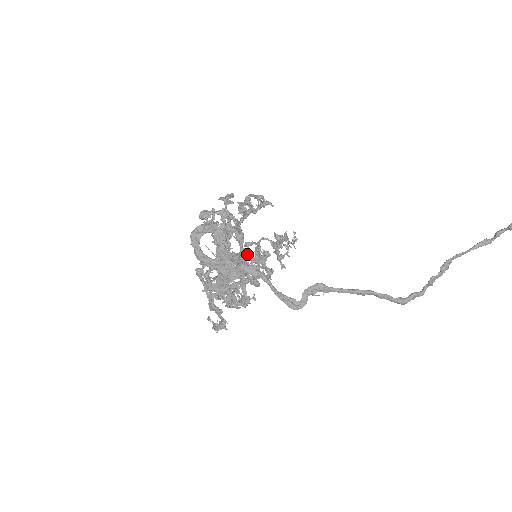
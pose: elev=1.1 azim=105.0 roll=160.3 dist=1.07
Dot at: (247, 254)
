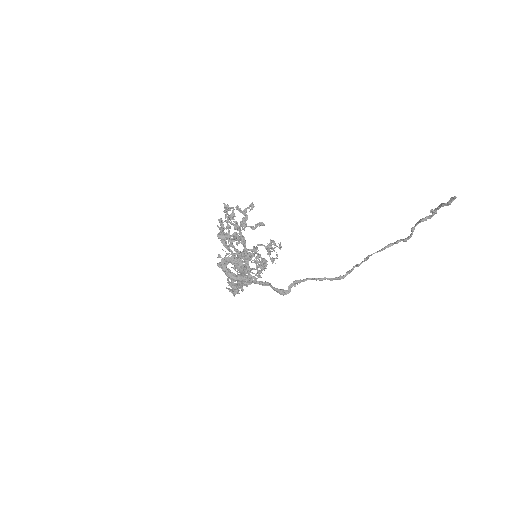
Dot at: (250, 254)
